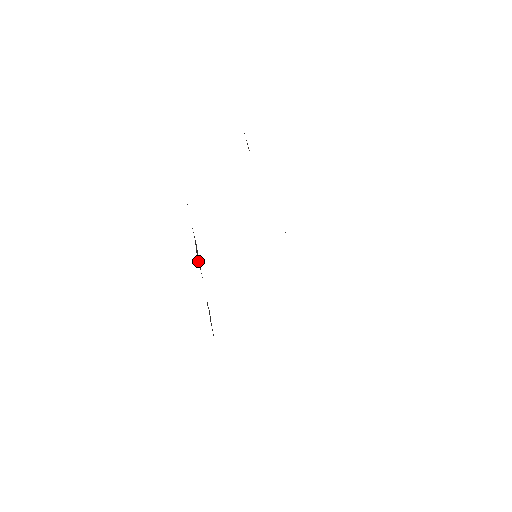
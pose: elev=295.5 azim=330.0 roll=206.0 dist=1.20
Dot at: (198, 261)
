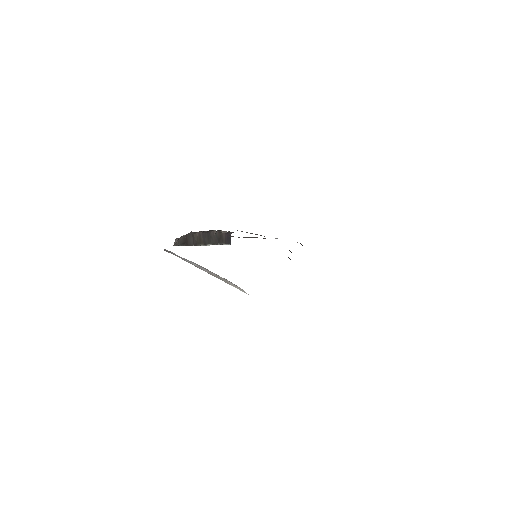
Dot at: (210, 237)
